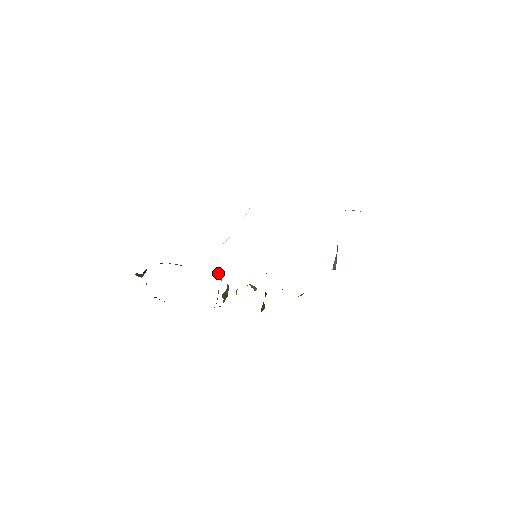
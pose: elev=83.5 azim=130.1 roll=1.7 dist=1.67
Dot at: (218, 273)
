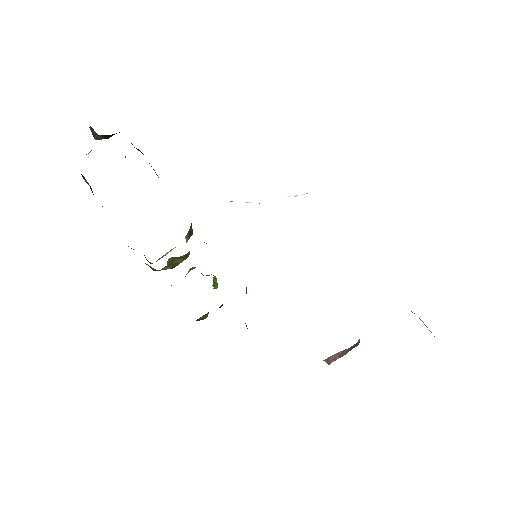
Dot at: (191, 229)
